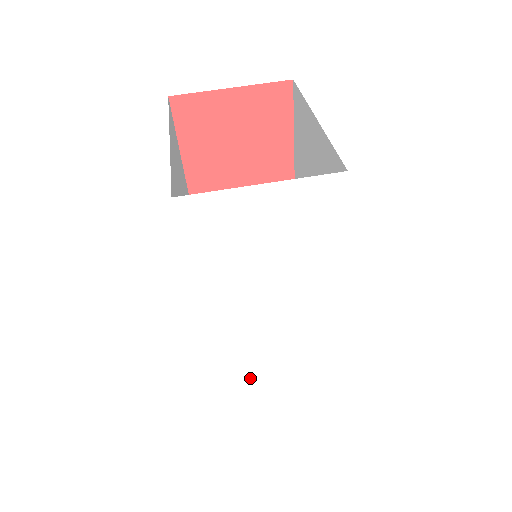
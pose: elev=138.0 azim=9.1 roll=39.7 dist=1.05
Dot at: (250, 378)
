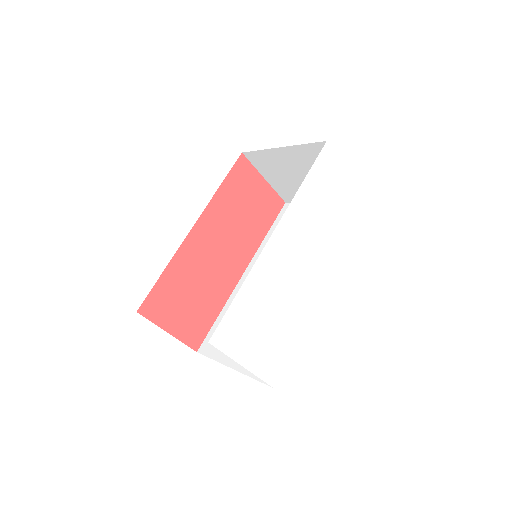
Dot at: (253, 314)
